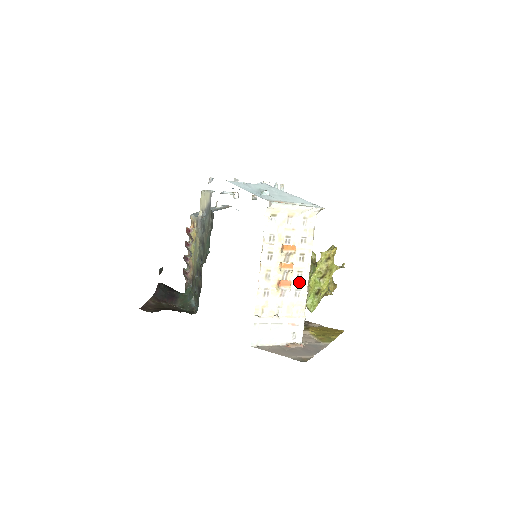
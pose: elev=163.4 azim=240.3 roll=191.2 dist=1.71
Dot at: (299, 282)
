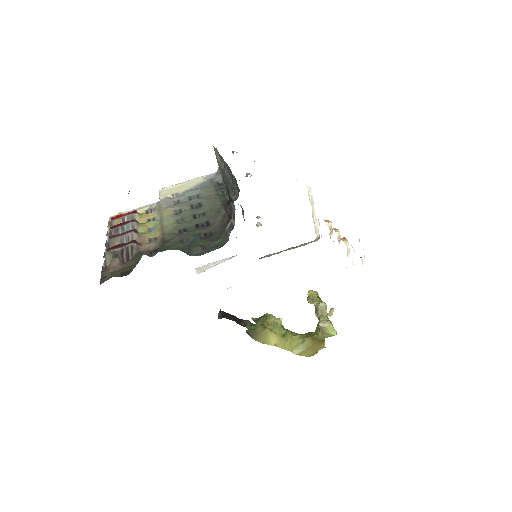
Dot at: occluded
